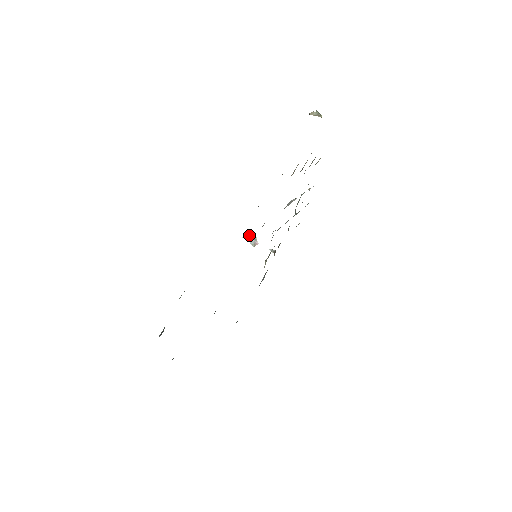
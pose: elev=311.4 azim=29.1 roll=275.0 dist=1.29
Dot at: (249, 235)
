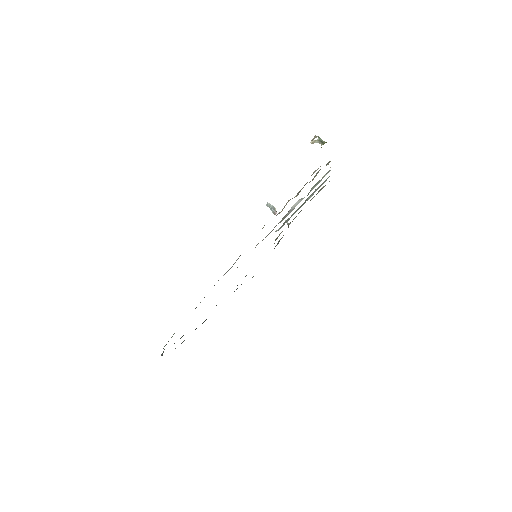
Dot at: (270, 205)
